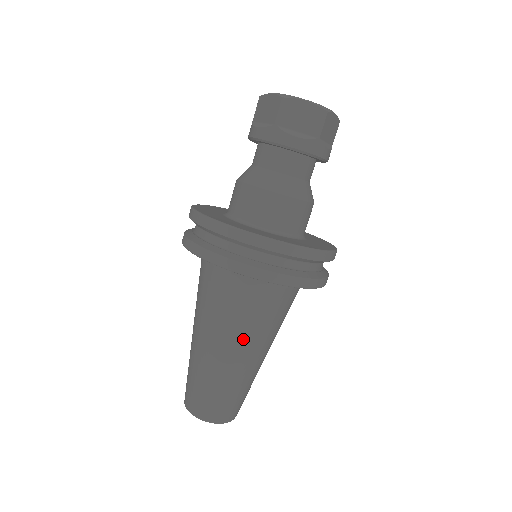
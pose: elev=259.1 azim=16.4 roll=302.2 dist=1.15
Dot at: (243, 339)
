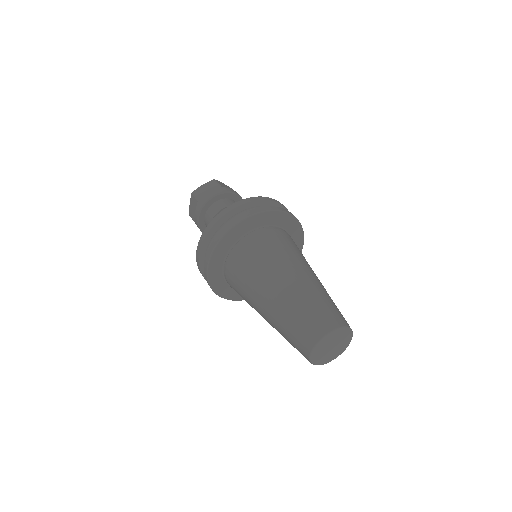
Dot at: (308, 264)
